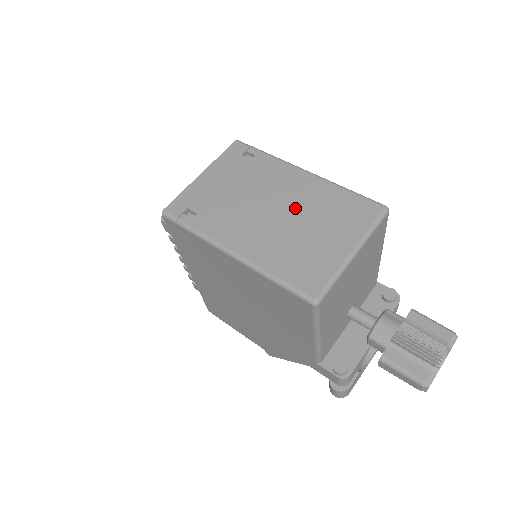
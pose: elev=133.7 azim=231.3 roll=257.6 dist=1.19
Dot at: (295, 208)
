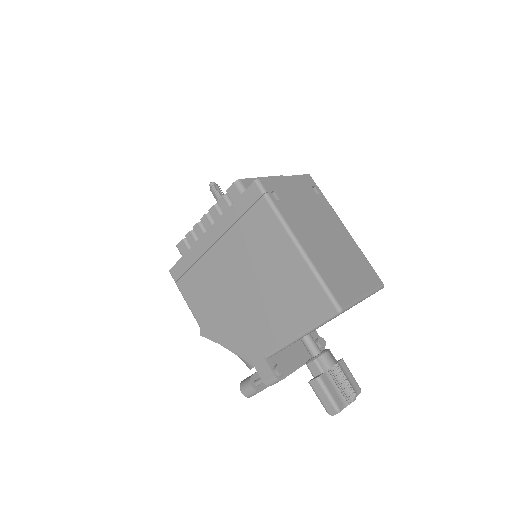
Dot at: (338, 245)
